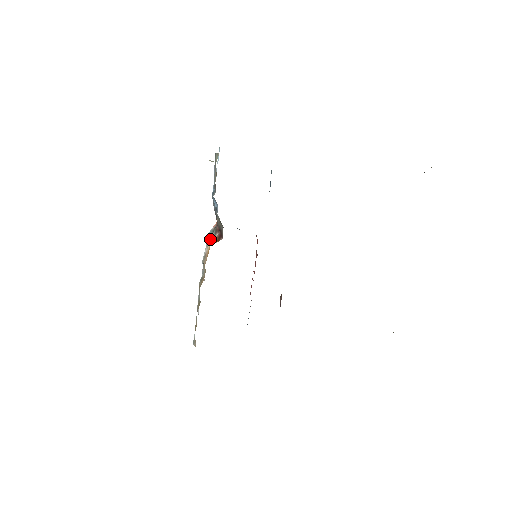
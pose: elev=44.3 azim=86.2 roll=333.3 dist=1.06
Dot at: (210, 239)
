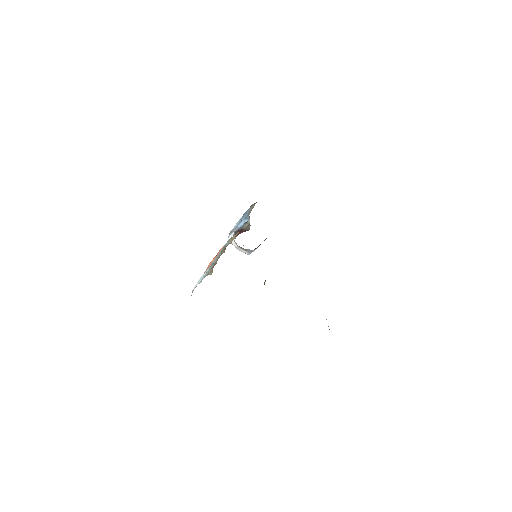
Dot at: occluded
